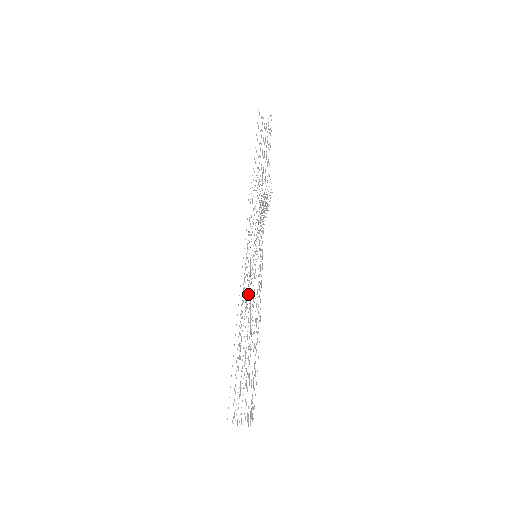
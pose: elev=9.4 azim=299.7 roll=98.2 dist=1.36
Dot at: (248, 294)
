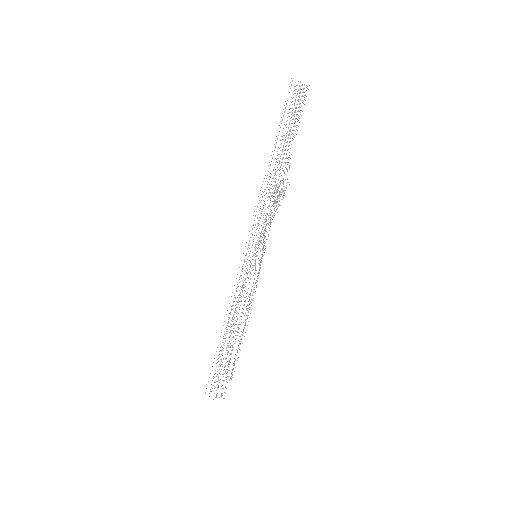
Dot at: occluded
